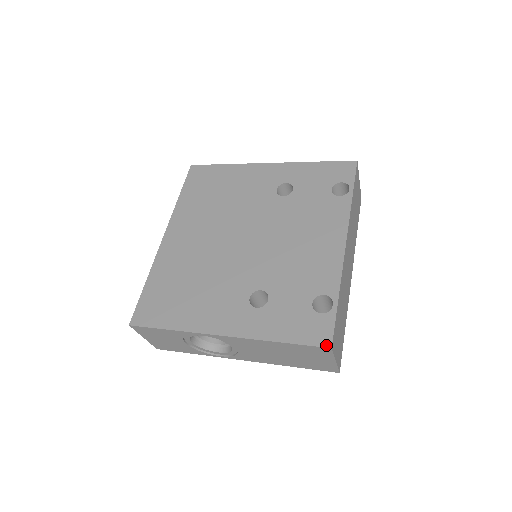
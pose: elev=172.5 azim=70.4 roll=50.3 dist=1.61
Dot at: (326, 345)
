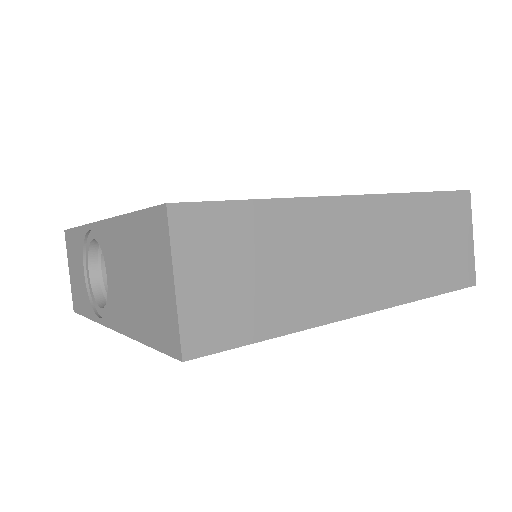
Dot at: (166, 203)
